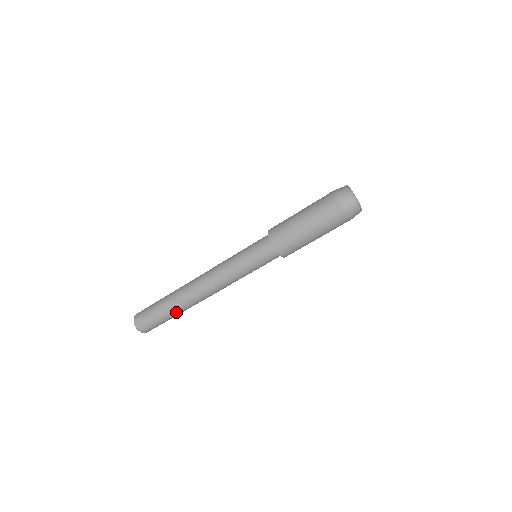
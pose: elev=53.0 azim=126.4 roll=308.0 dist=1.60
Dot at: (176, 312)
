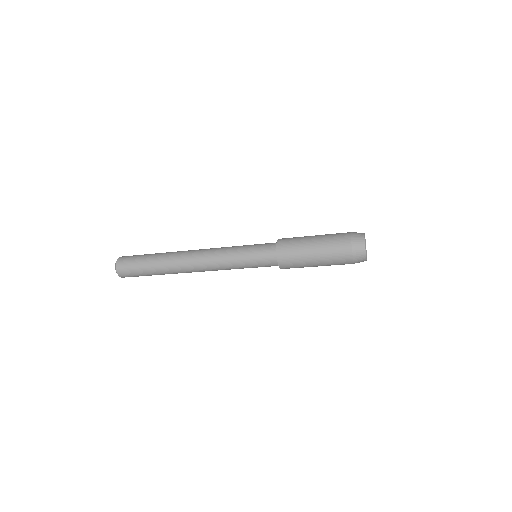
Dot at: (159, 269)
